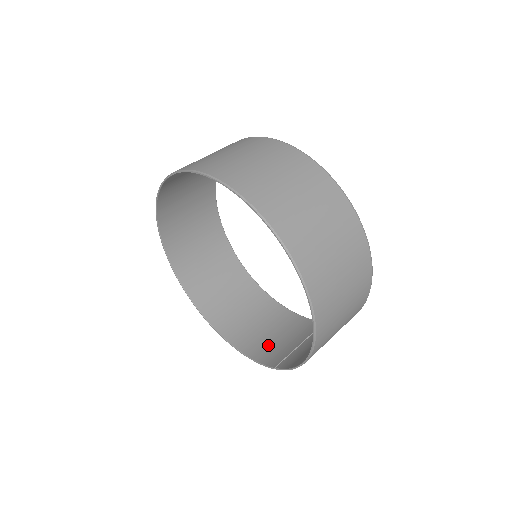
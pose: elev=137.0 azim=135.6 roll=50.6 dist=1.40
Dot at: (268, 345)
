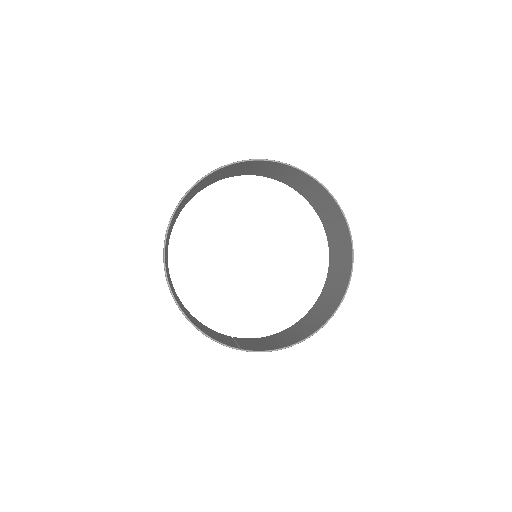
Dot at: (209, 333)
